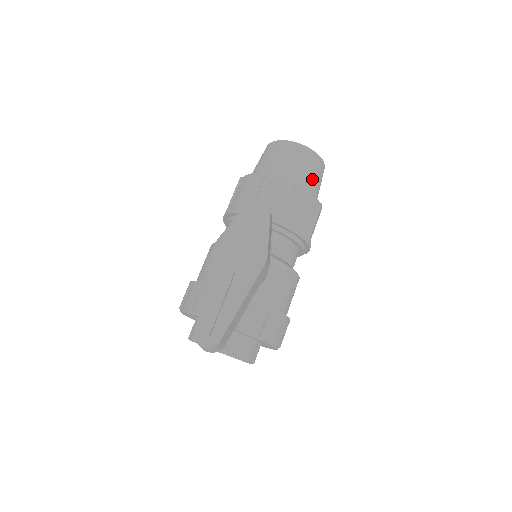
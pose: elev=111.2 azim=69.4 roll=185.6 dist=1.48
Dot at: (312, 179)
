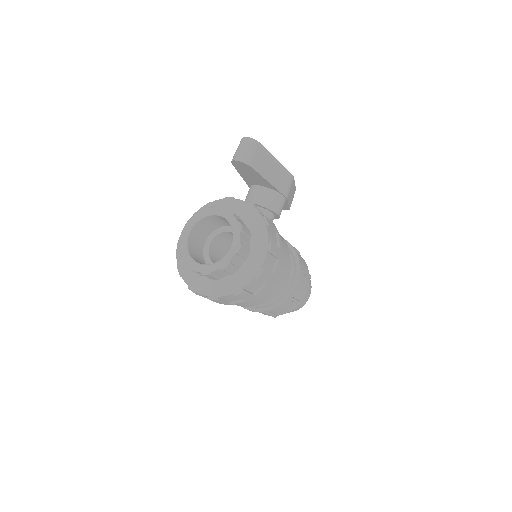
Dot at: occluded
